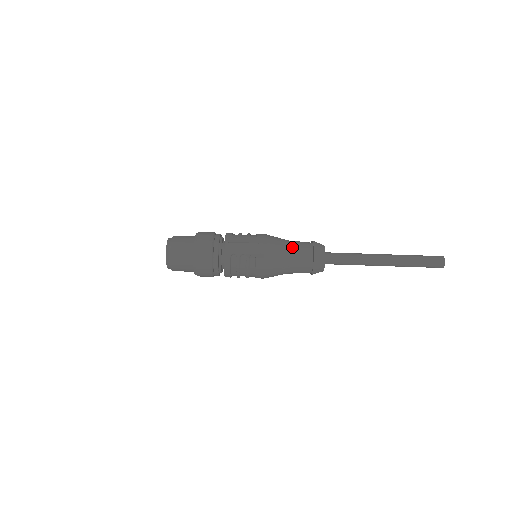
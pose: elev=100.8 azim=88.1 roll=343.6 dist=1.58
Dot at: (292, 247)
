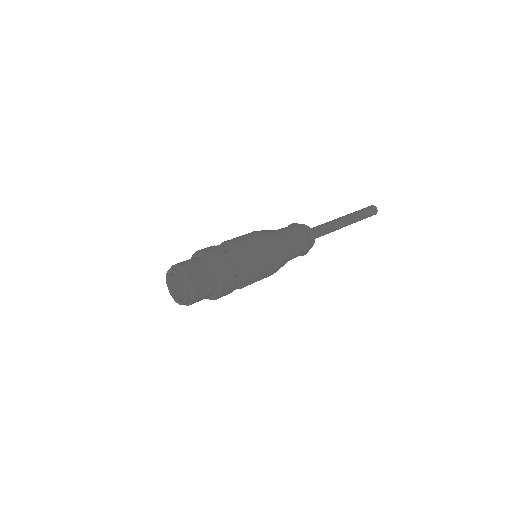
Dot at: (281, 229)
